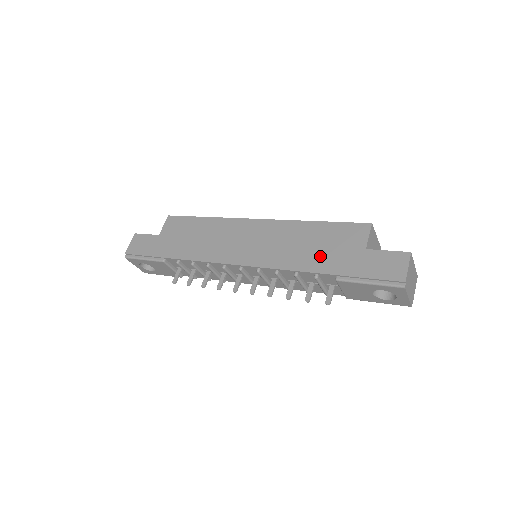
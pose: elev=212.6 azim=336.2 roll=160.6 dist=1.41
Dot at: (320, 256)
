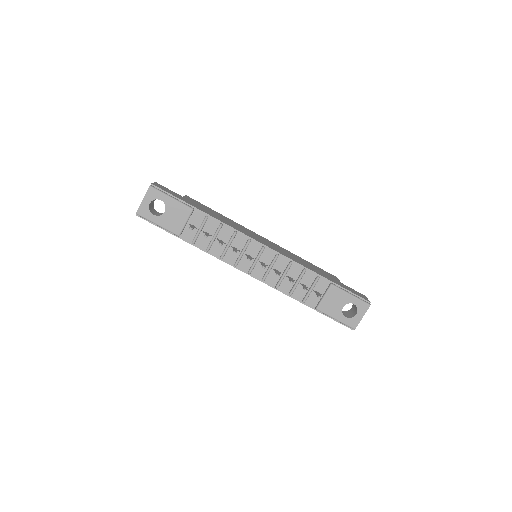
Dot at: (317, 271)
